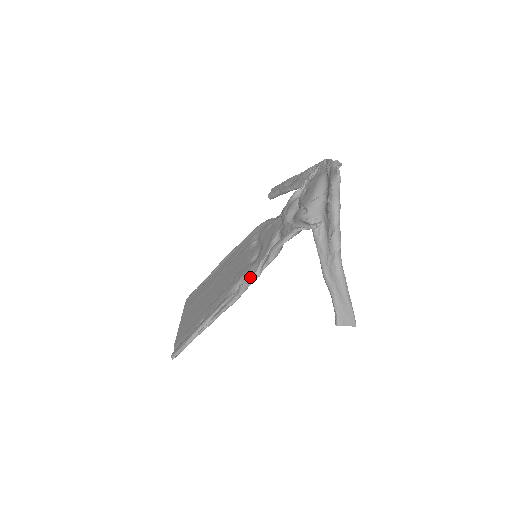
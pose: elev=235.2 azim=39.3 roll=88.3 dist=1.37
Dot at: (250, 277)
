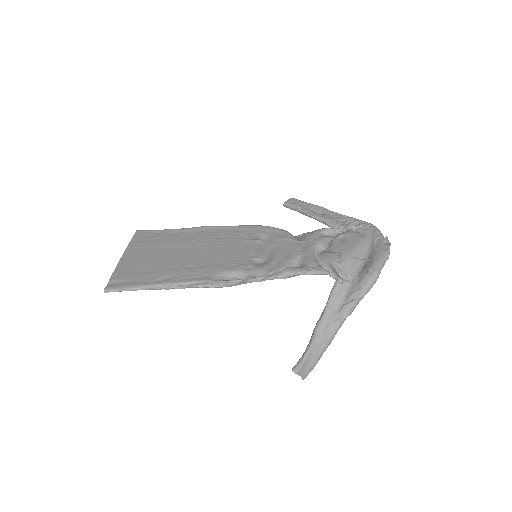
Dot at: (252, 279)
